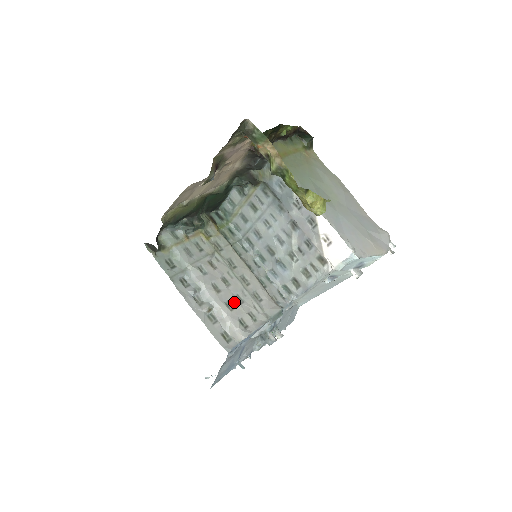
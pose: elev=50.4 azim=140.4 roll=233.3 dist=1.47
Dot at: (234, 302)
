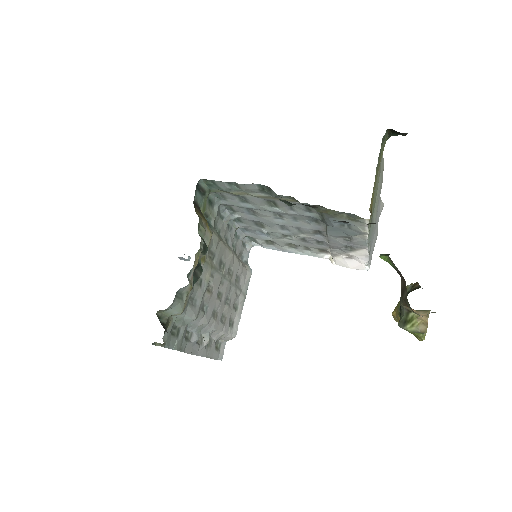
Dot at: (226, 311)
